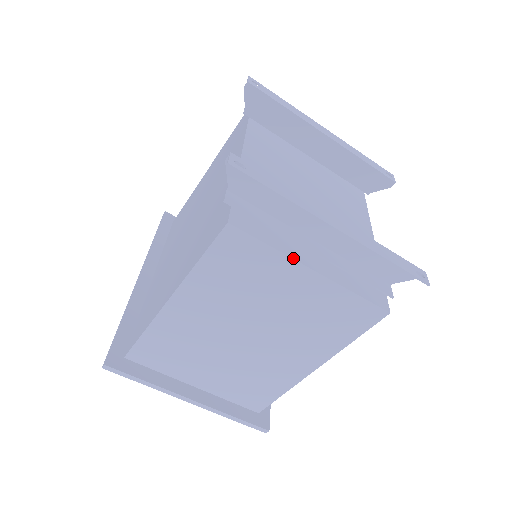
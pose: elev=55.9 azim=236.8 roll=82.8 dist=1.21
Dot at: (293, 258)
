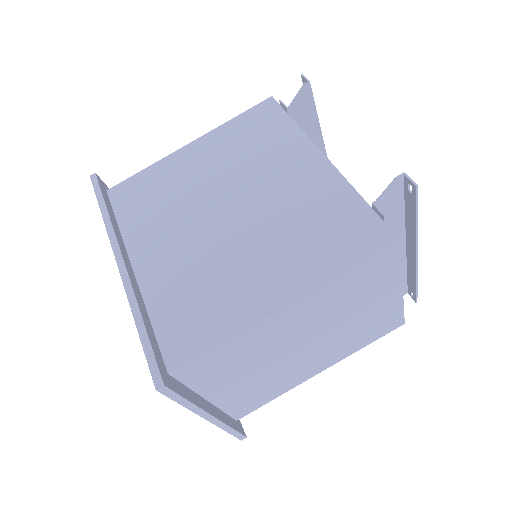
Dot at: occluded
